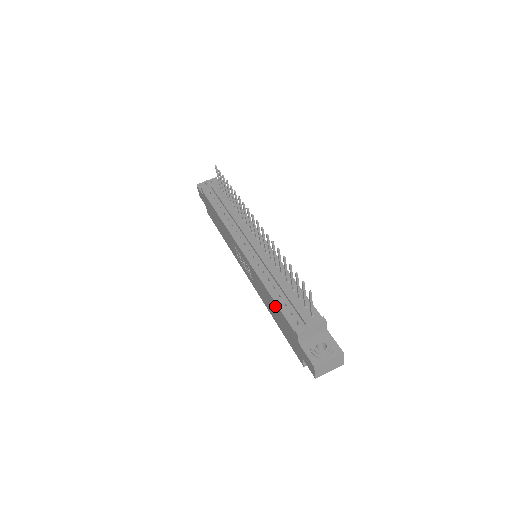
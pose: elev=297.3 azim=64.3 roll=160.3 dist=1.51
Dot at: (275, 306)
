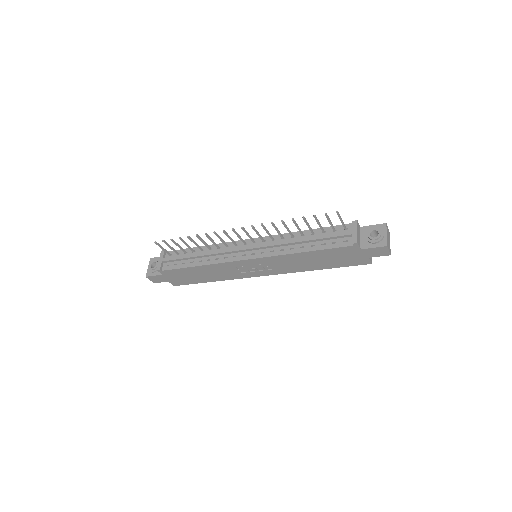
Dot at: (318, 254)
